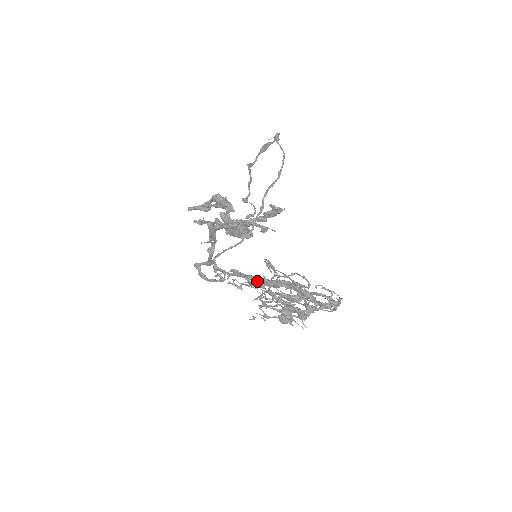
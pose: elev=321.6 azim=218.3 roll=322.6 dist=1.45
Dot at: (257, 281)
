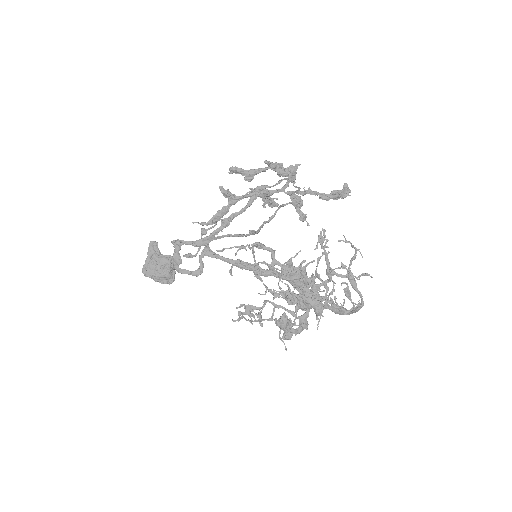
Dot at: (263, 274)
